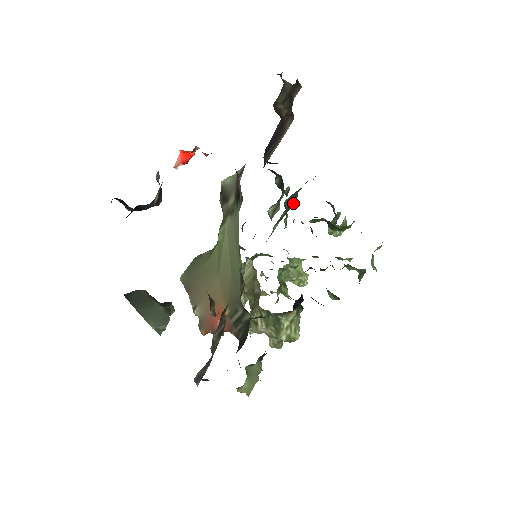
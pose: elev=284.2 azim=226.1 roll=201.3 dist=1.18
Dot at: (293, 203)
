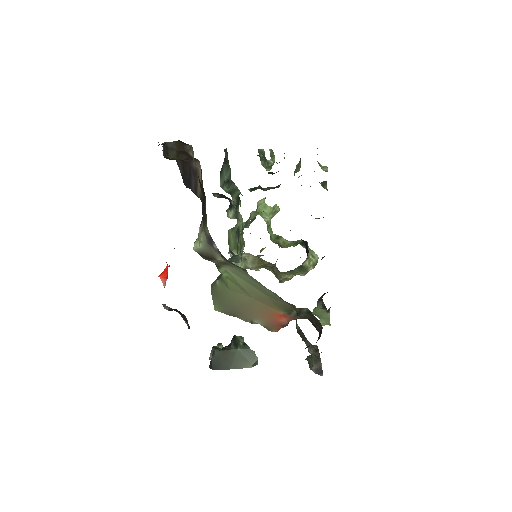
Dot at: (235, 190)
